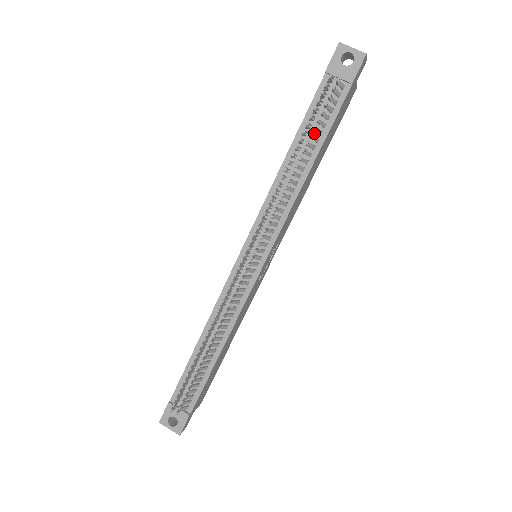
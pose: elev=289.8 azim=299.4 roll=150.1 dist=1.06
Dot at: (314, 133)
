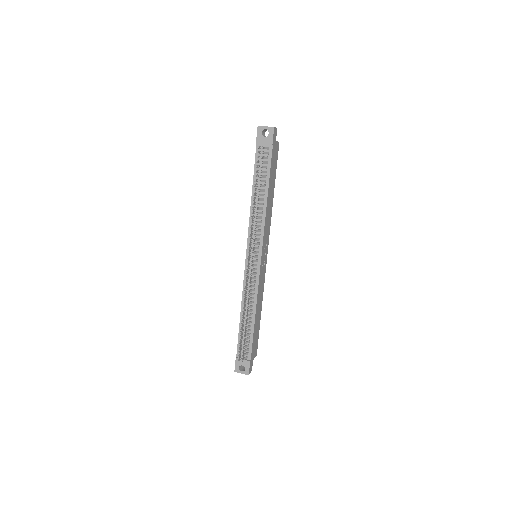
Dot at: (262, 178)
